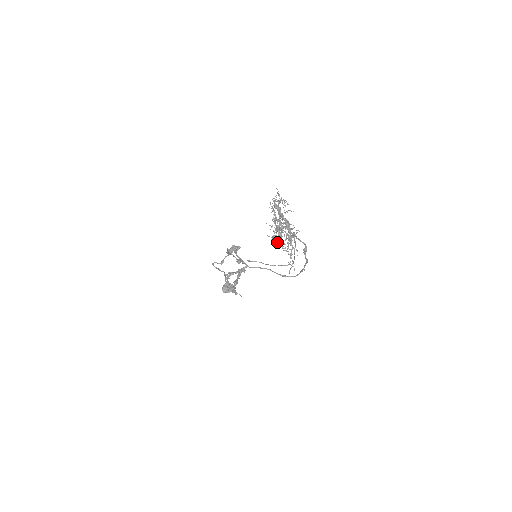
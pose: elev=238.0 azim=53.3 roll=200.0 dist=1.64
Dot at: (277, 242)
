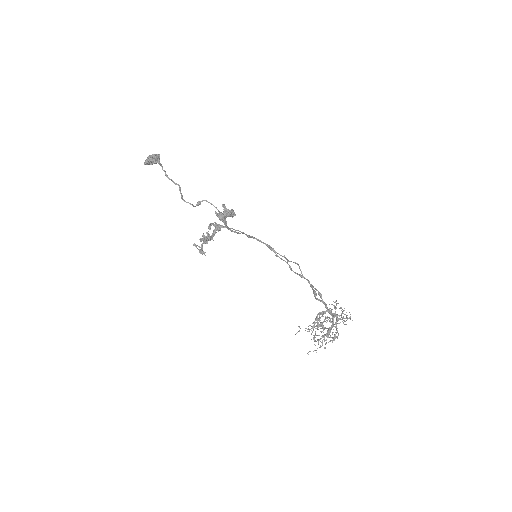
Dot at: occluded
